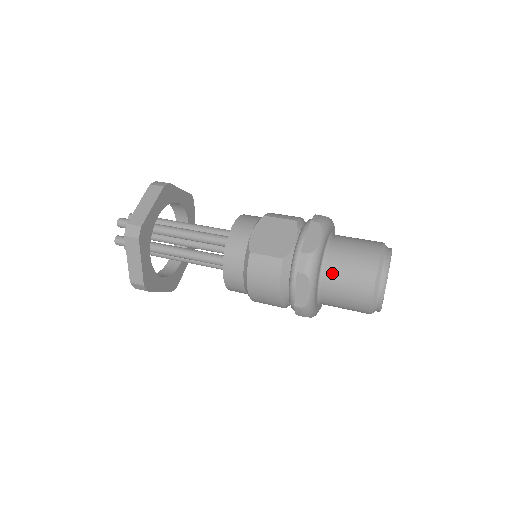
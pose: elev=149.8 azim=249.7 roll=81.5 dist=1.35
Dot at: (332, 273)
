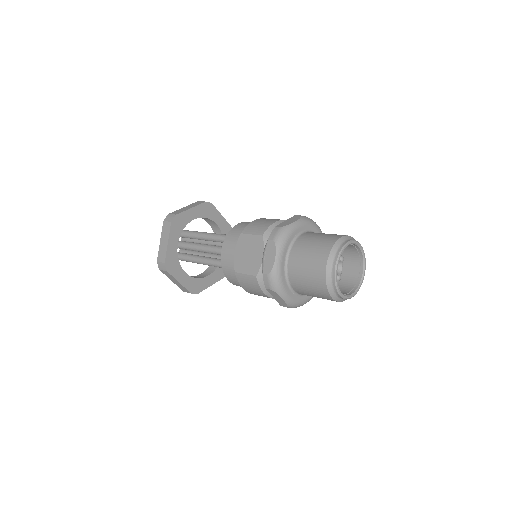
Dot at: (295, 281)
